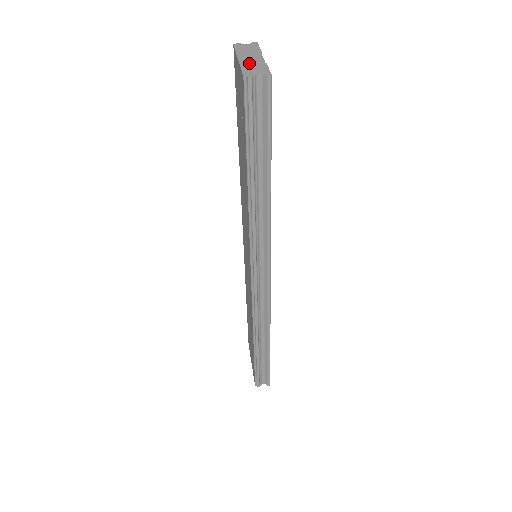
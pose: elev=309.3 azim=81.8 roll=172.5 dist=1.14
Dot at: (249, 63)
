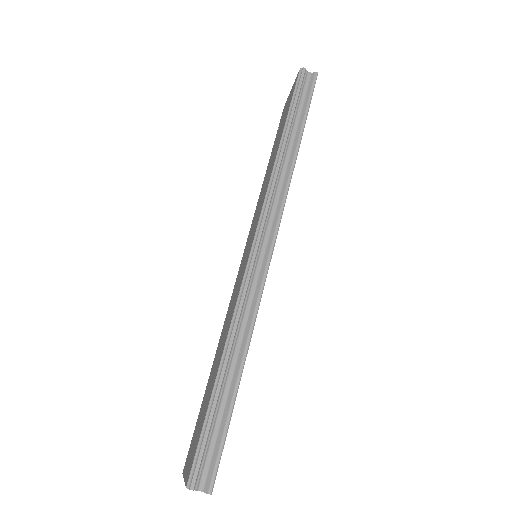
Dot at: occluded
